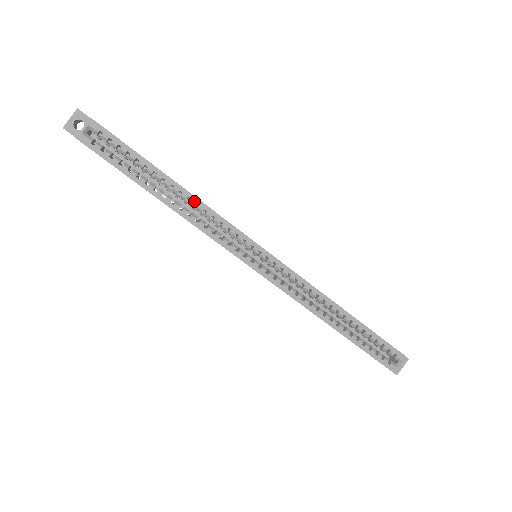
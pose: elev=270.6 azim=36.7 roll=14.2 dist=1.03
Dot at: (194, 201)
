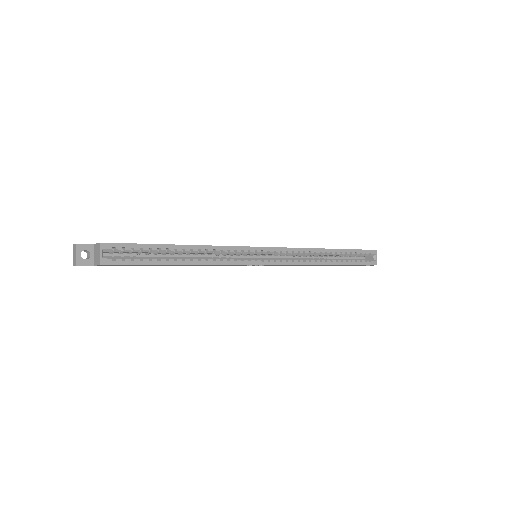
Dot at: (203, 249)
